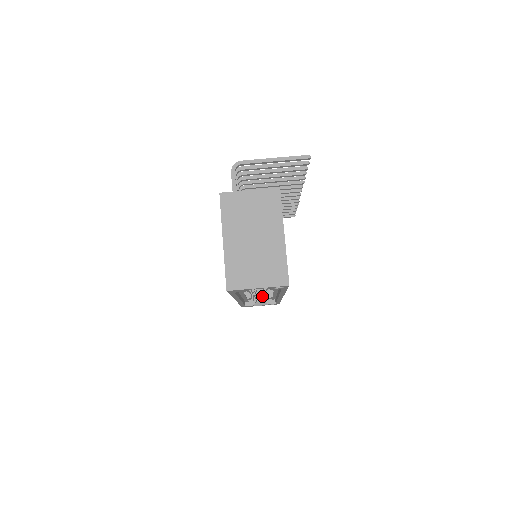
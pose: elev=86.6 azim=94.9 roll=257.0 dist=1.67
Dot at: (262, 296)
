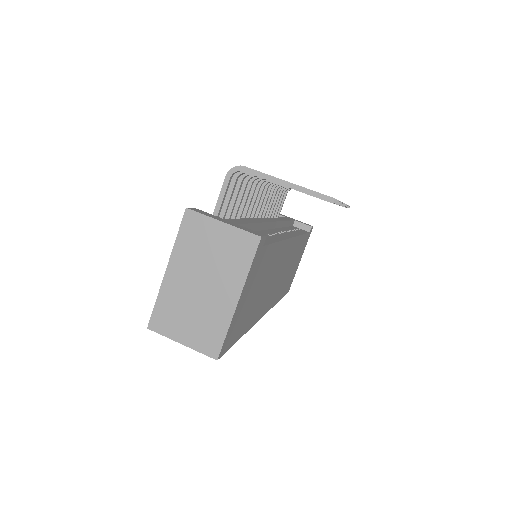
Dot at: occluded
